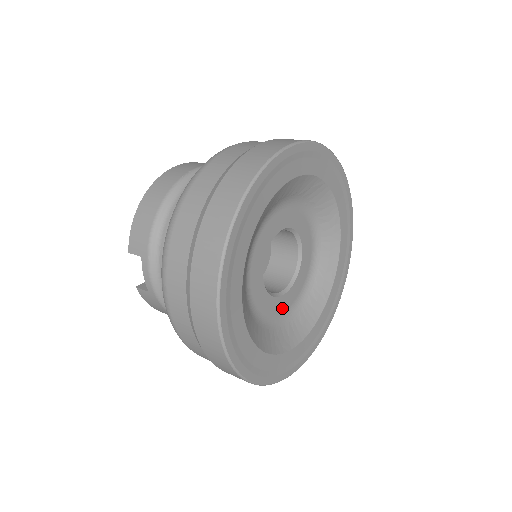
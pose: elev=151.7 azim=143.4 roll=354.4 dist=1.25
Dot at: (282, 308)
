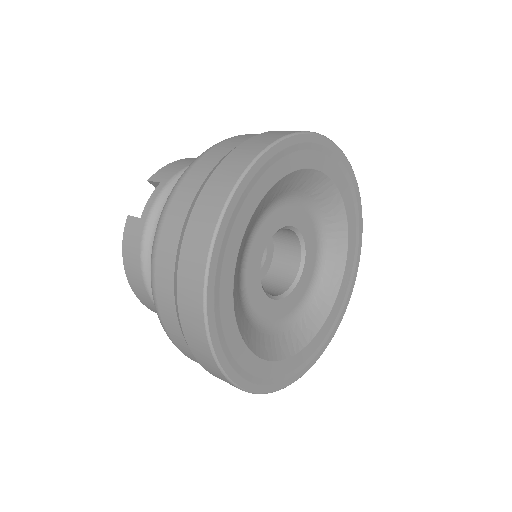
Dot at: (258, 308)
